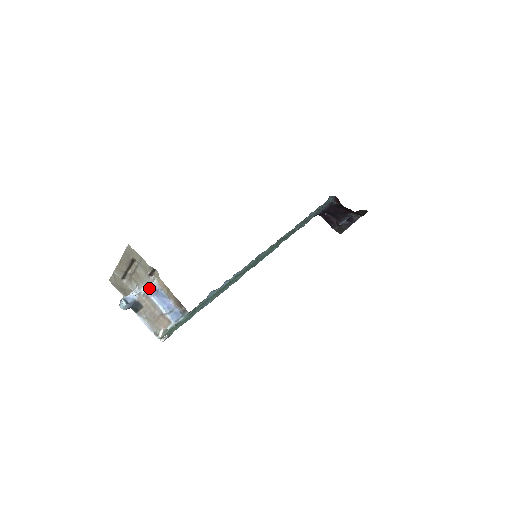
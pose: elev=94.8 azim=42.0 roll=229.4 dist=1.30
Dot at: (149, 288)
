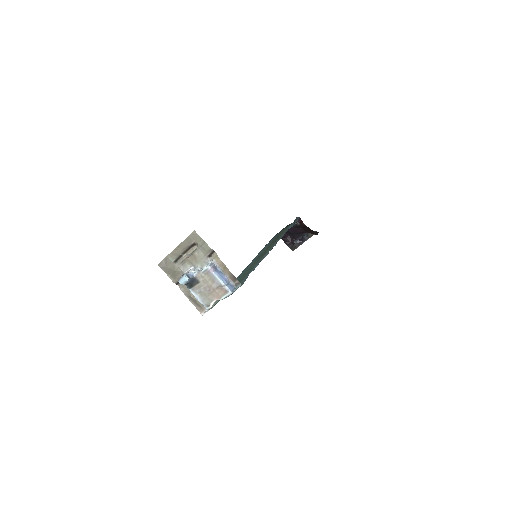
Dot at: (211, 265)
